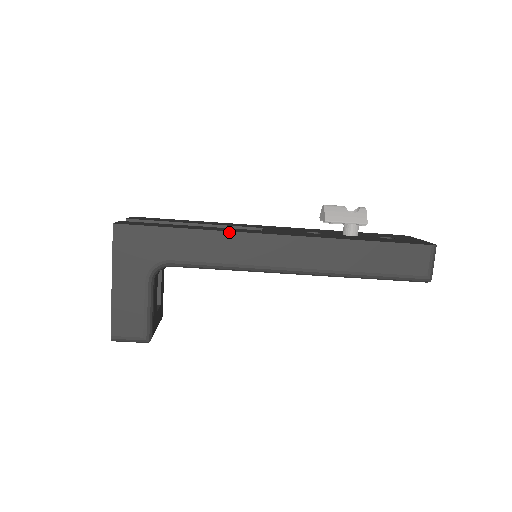
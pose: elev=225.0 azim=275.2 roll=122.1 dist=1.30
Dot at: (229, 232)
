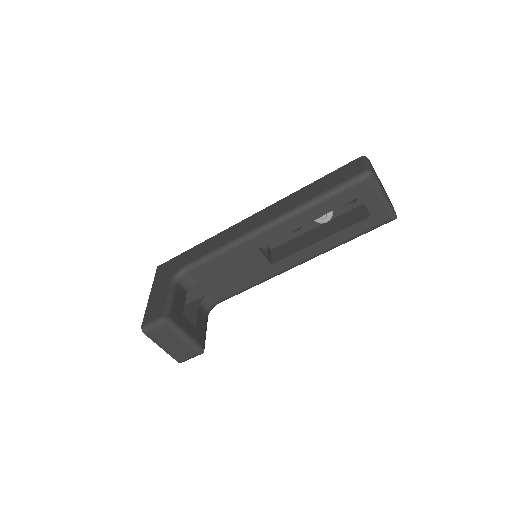
Dot at: (221, 233)
